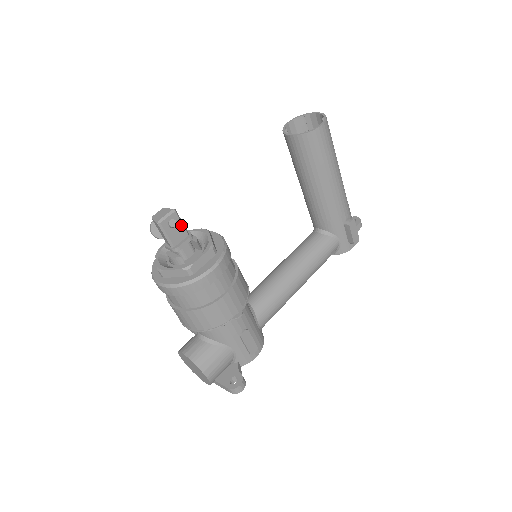
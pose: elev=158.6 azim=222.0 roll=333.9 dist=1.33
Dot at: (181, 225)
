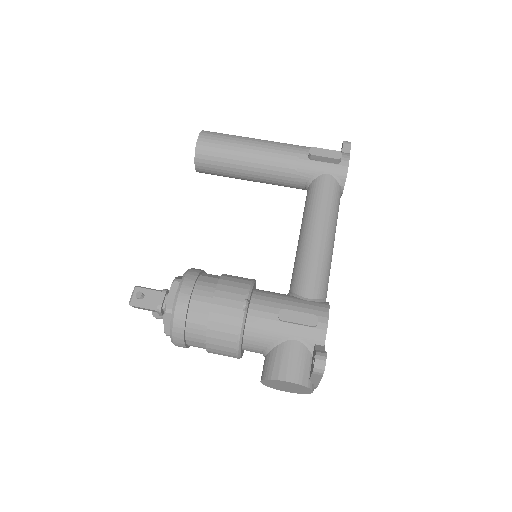
Dot at: (150, 291)
